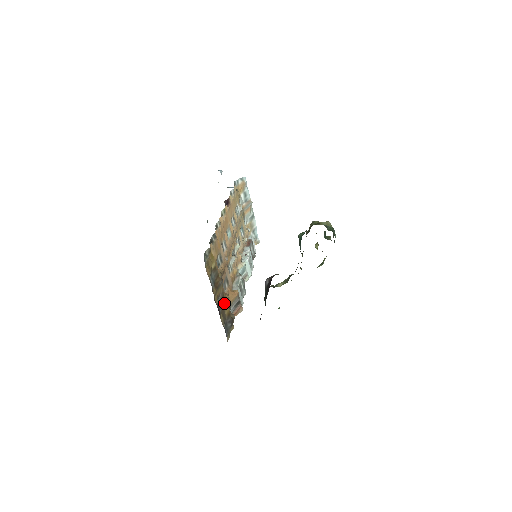
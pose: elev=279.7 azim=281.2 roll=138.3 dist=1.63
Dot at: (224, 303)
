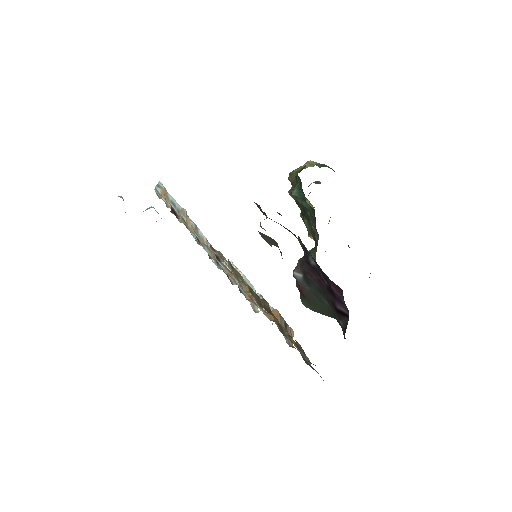
Dot at: occluded
